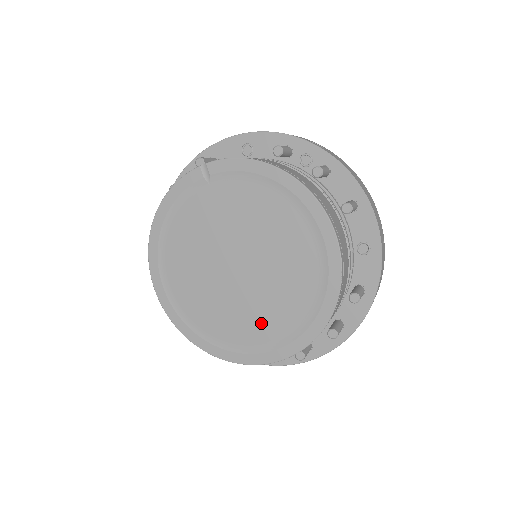
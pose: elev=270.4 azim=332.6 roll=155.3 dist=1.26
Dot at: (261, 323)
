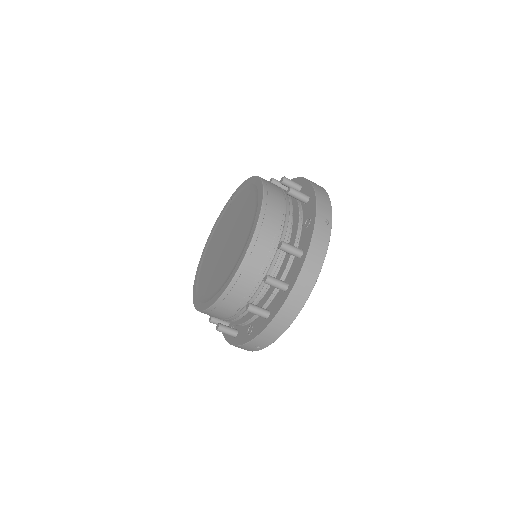
Dot at: (223, 273)
